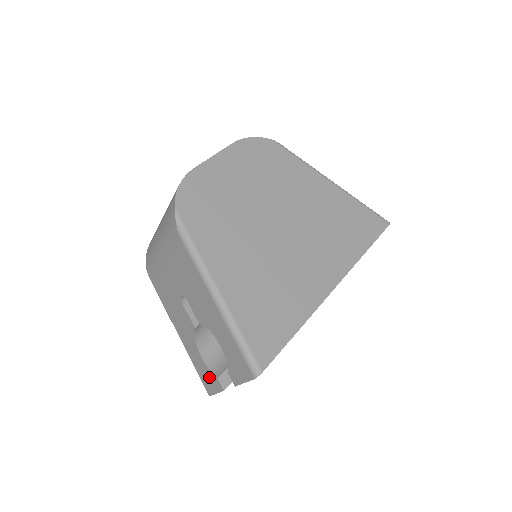
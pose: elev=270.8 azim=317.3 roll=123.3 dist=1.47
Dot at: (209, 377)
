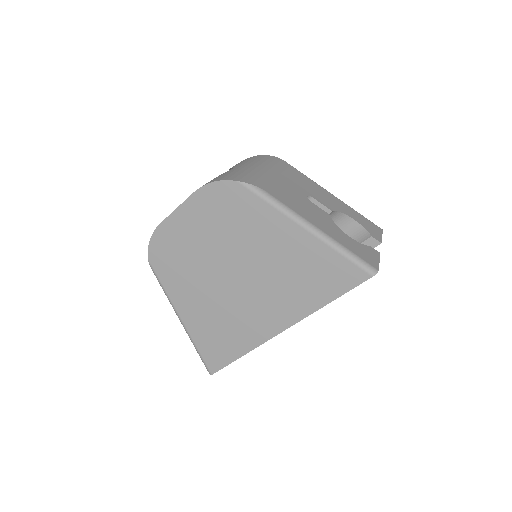
Dot at: occluded
